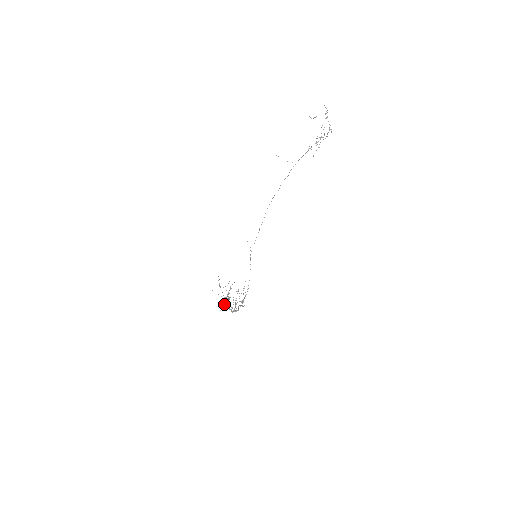
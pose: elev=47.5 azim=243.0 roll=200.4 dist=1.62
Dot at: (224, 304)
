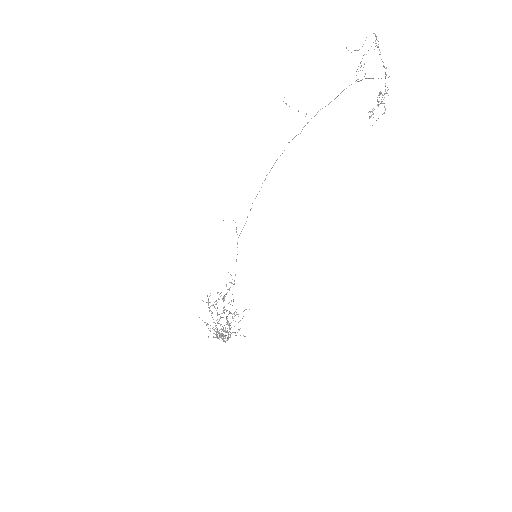
Dot at: (215, 334)
